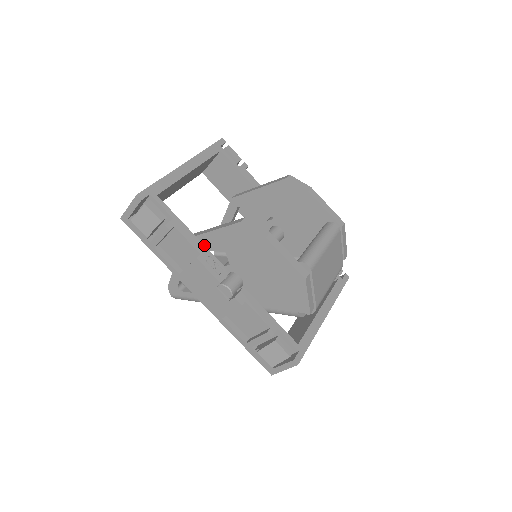
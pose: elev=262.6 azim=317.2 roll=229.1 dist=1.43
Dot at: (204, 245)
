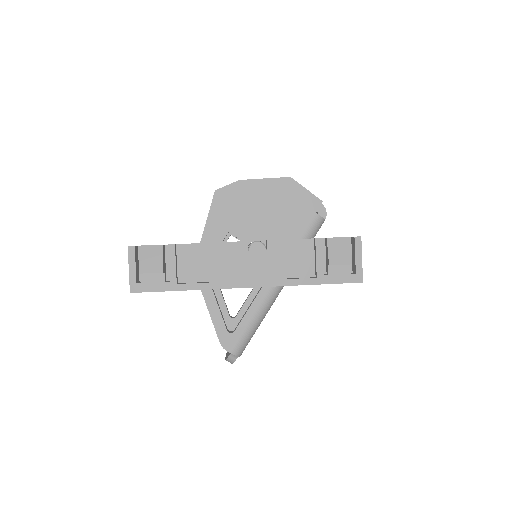
Dot at: occluded
